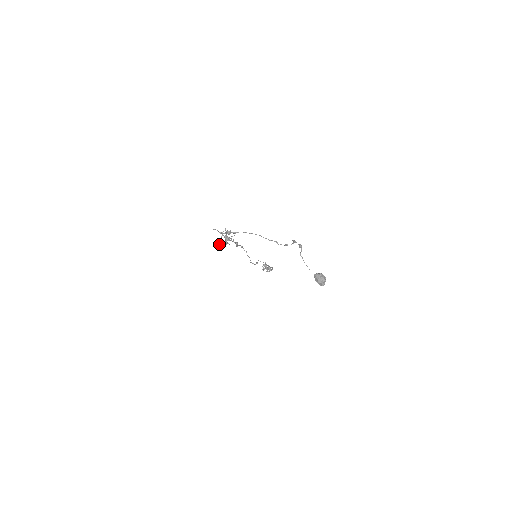
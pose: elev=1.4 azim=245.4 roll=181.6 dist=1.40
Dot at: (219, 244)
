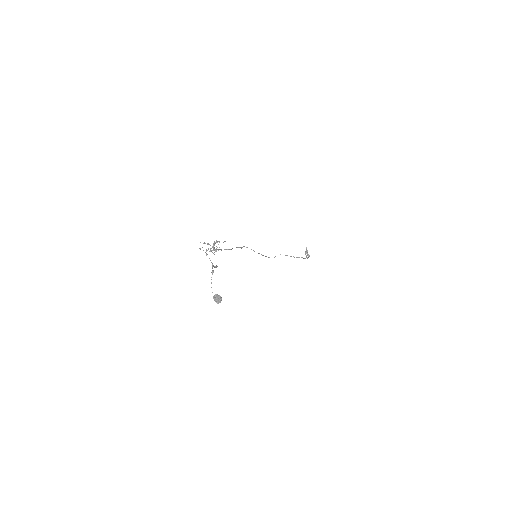
Dot at: occluded
